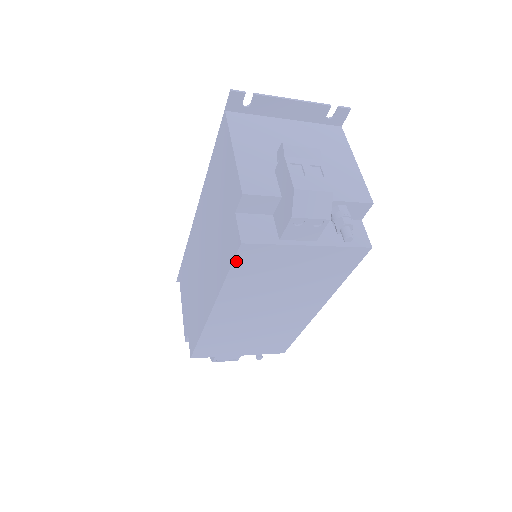
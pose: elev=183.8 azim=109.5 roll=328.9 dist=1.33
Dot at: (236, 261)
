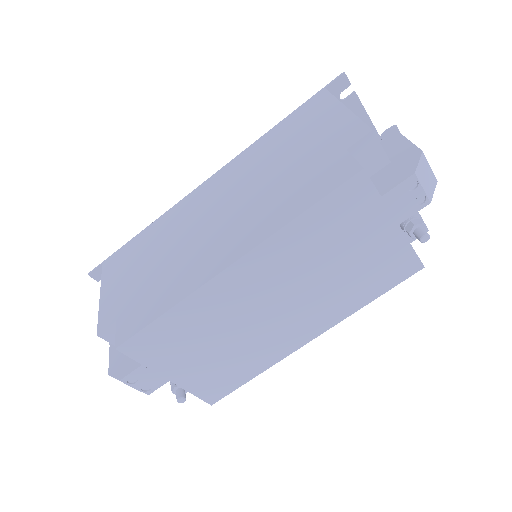
Dot at: (334, 193)
